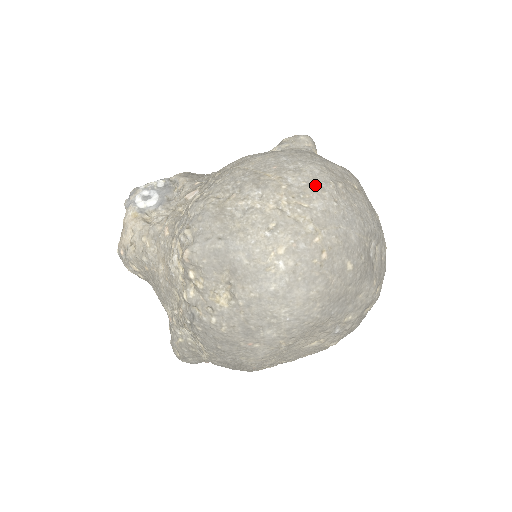
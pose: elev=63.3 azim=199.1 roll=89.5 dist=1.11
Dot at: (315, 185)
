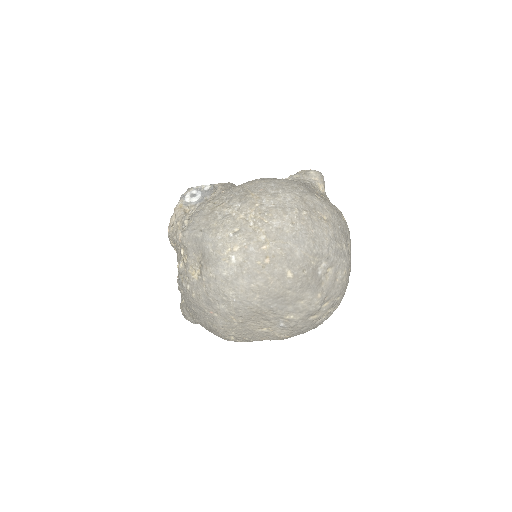
Dot at: (281, 208)
